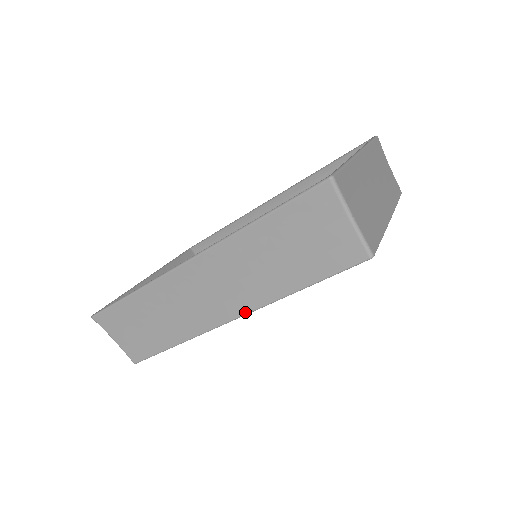
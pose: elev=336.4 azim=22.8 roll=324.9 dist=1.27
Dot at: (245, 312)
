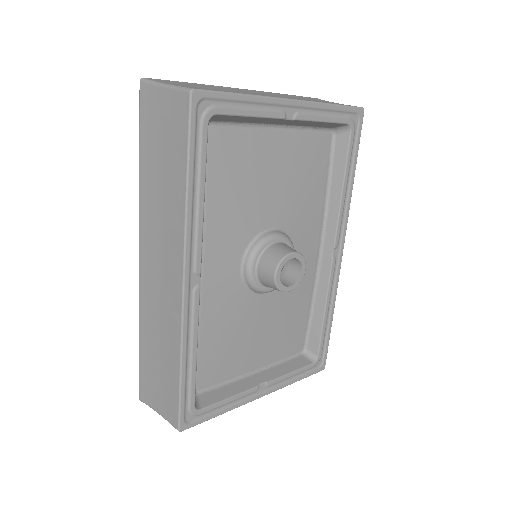
Dot at: (182, 259)
